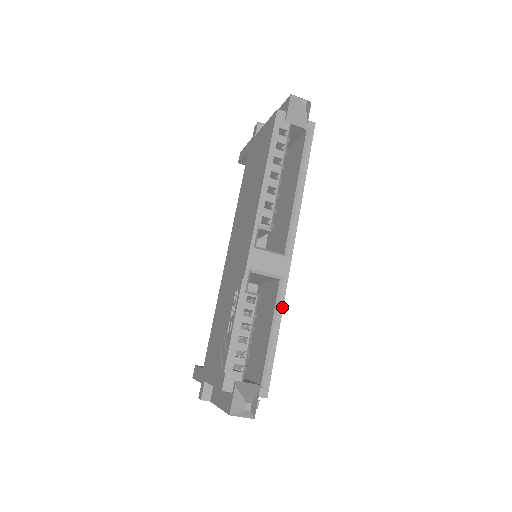
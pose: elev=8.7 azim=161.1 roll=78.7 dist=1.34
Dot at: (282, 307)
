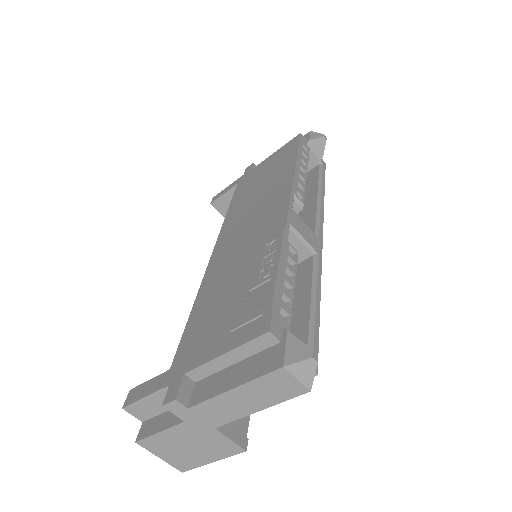
Dot at: (320, 280)
